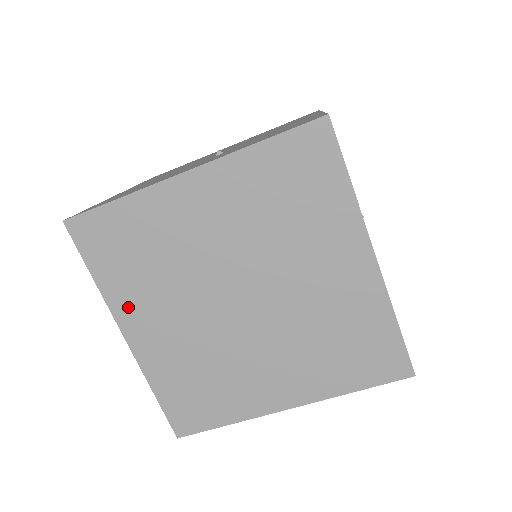
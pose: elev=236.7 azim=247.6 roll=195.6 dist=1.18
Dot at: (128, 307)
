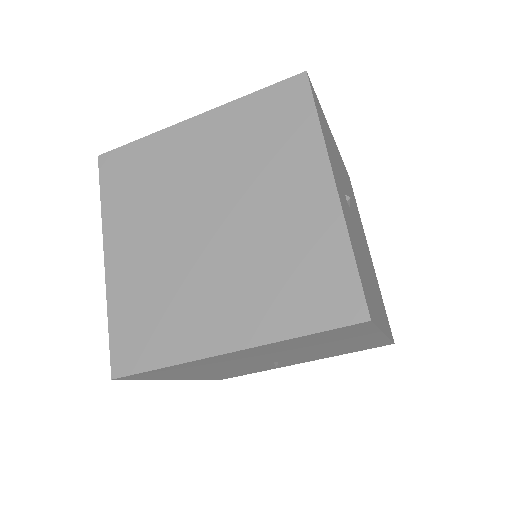
Dot at: (117, 228)
